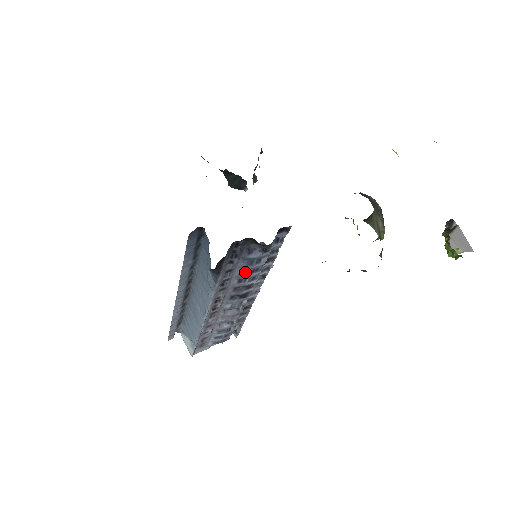
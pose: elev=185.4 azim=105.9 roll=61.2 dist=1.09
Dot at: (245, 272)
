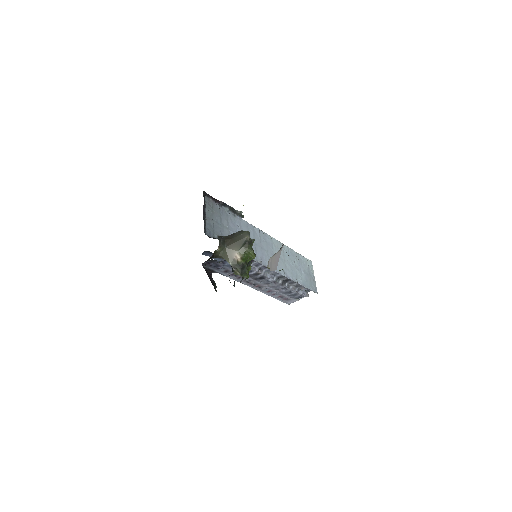
Dot at: occluded
